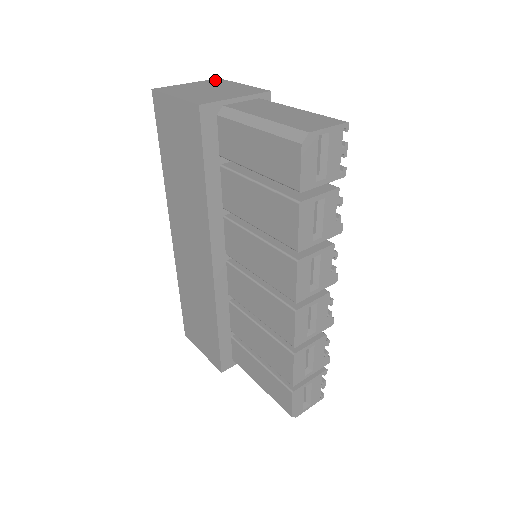
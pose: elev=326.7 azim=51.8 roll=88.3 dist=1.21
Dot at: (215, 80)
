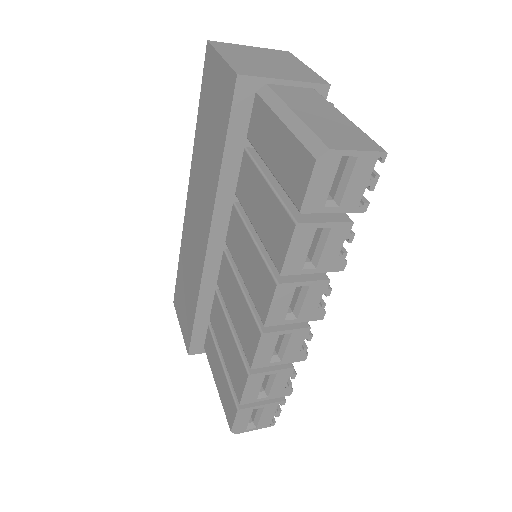
Dot at: (283, 52)
